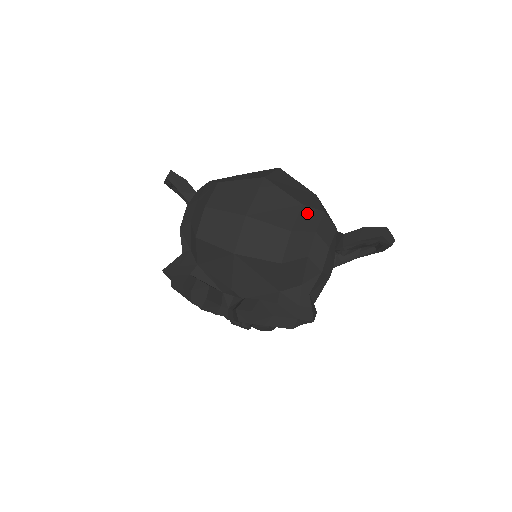
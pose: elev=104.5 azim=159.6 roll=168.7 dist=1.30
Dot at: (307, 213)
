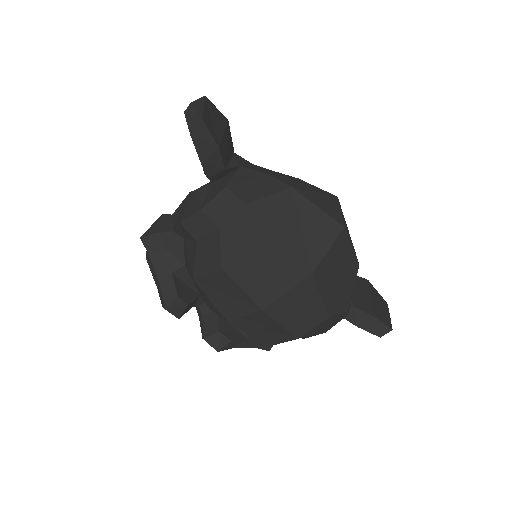
Dot at: (328, 321)
